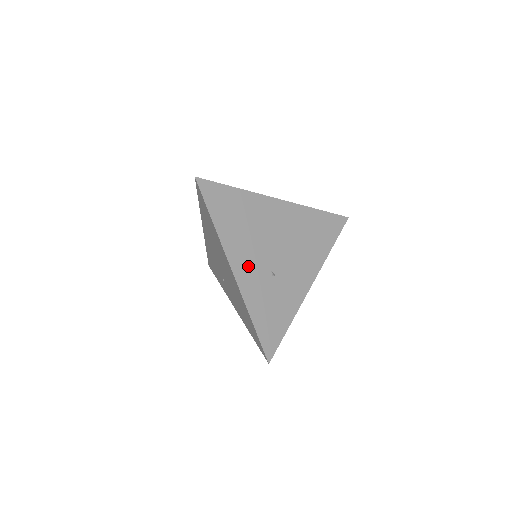
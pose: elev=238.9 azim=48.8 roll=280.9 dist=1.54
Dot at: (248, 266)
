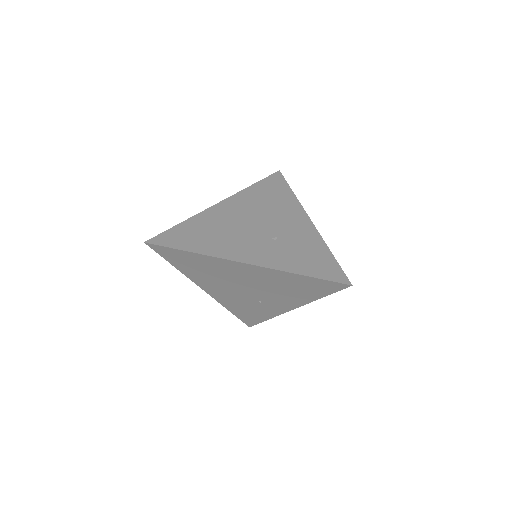
Dot at: (251, 251)
